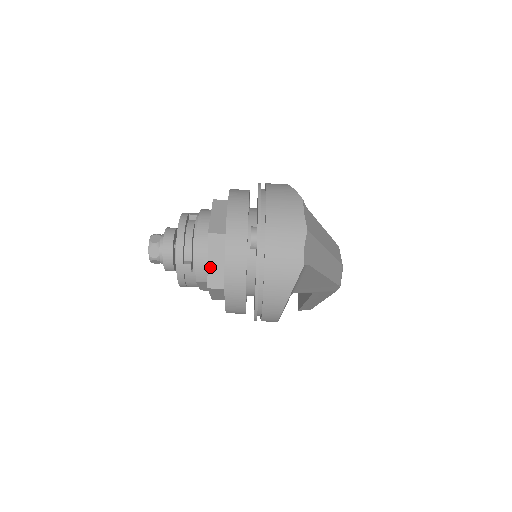
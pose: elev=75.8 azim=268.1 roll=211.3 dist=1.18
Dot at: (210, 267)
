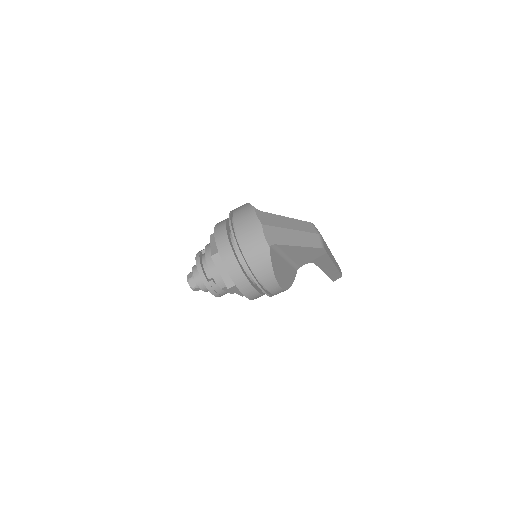
Dot at: (222, 275)
